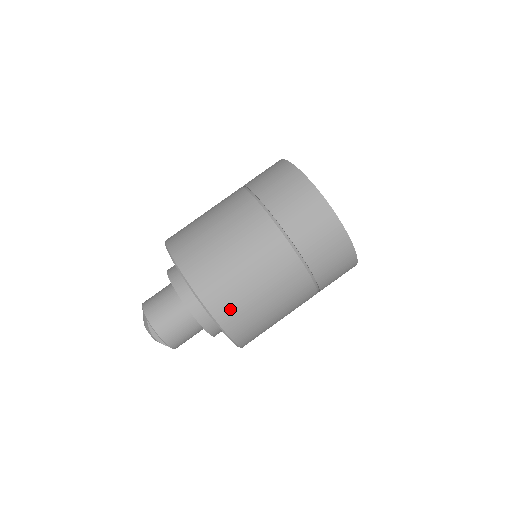
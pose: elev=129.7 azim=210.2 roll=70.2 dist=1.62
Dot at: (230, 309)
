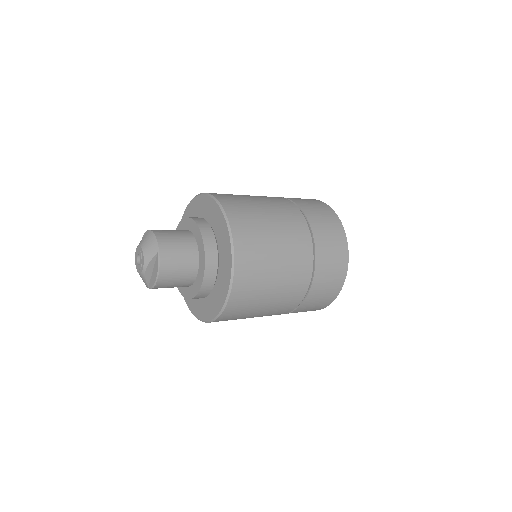
Dot at: (244, 297)
